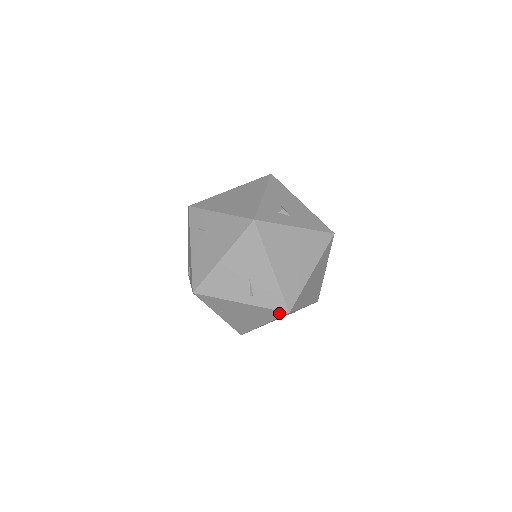
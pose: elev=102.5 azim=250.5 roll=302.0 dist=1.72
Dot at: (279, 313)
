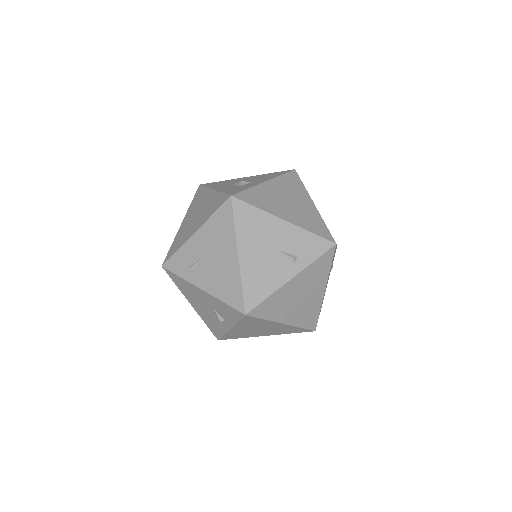
Dot at: (329, 255)
